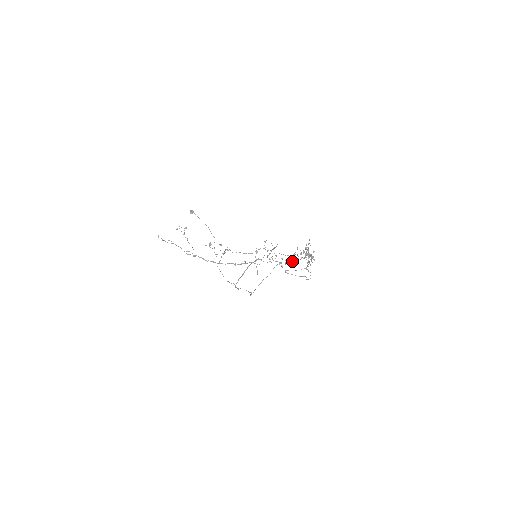
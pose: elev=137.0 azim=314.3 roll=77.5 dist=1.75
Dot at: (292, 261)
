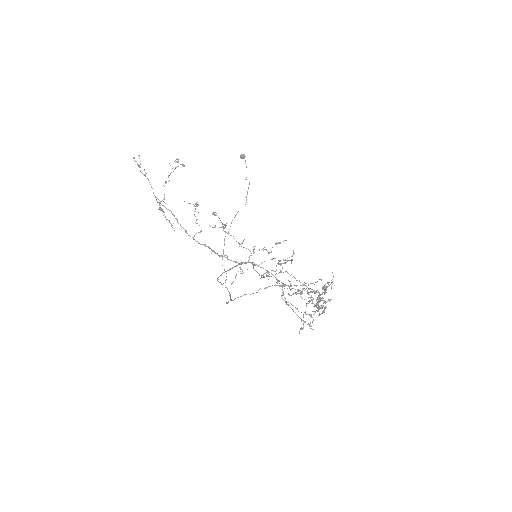
Dot at: (297, 293)
